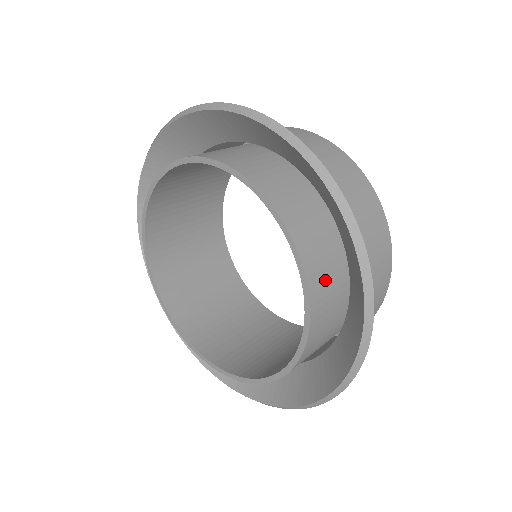
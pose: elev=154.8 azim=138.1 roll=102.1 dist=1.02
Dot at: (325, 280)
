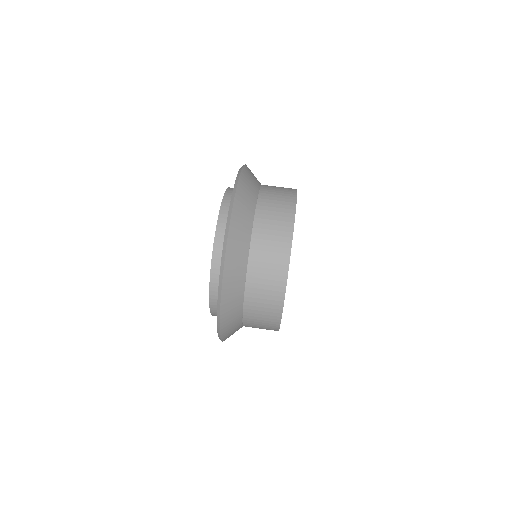
Dot at: occluded
